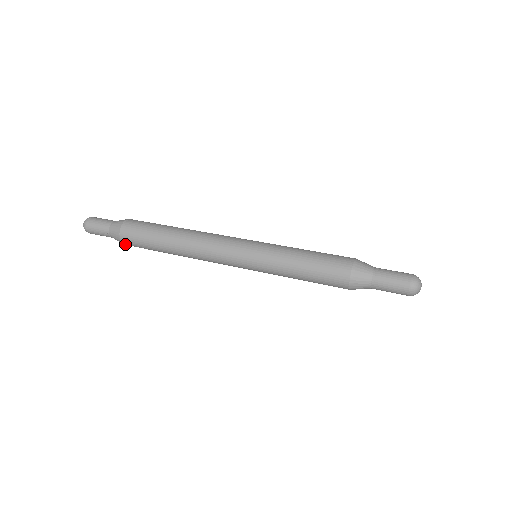
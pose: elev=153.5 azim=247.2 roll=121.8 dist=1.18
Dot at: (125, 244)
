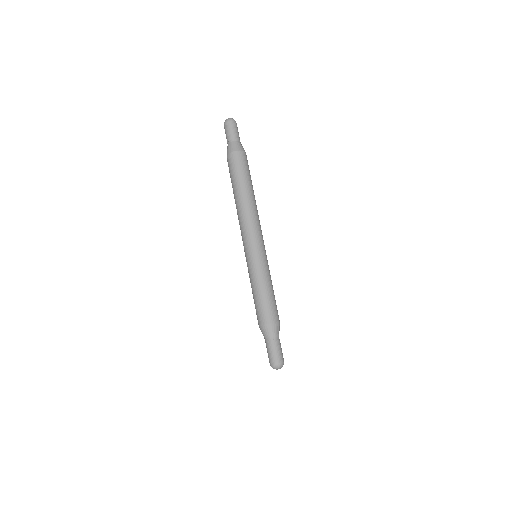
Dot at: (227, 158)
